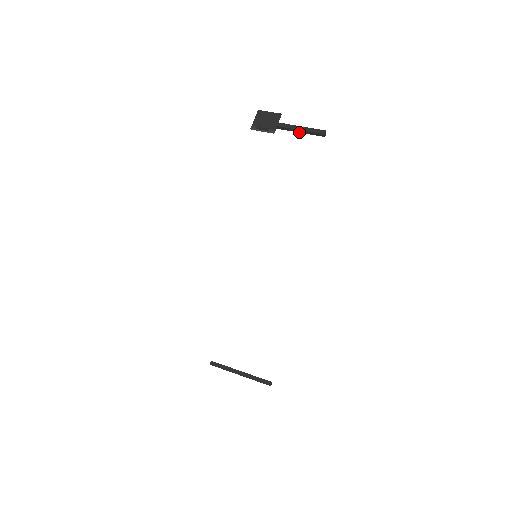
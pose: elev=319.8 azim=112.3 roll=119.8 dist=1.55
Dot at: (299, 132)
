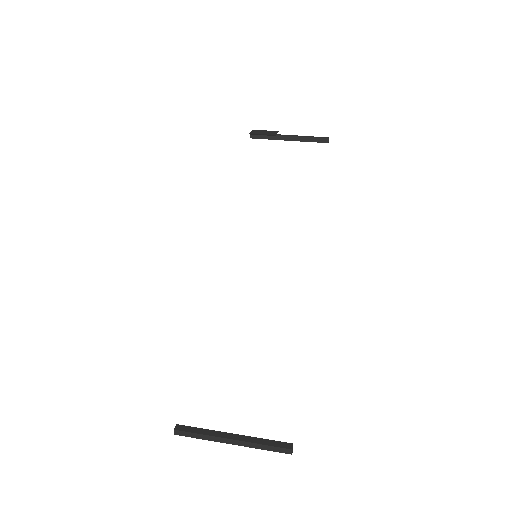
Dot at: (300, 141)
